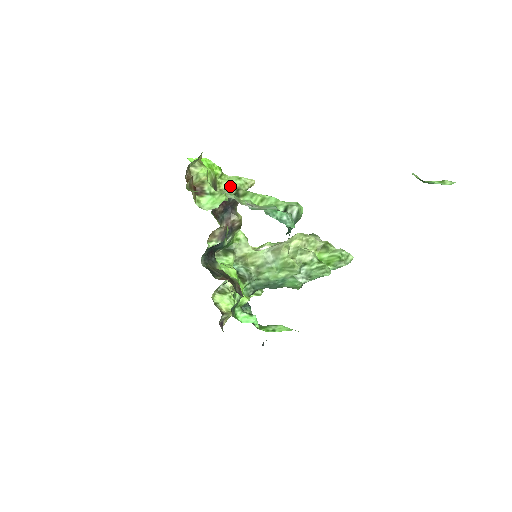
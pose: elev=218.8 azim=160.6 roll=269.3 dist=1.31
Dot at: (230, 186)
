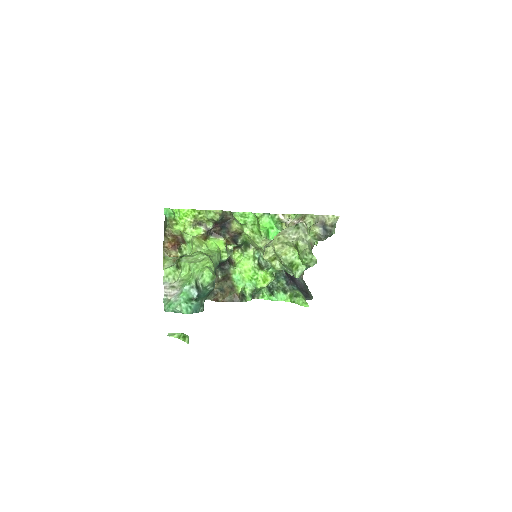
Dot at: (208, 219)
